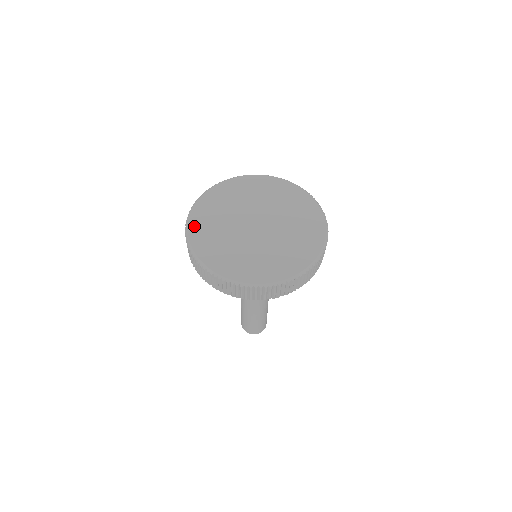
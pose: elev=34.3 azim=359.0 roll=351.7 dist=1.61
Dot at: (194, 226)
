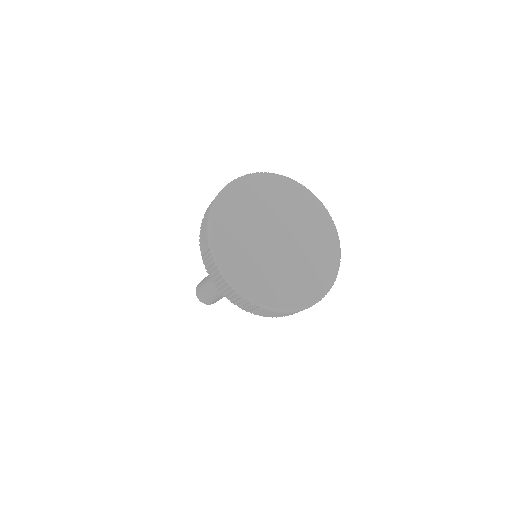
Dot at: (218, 236)
